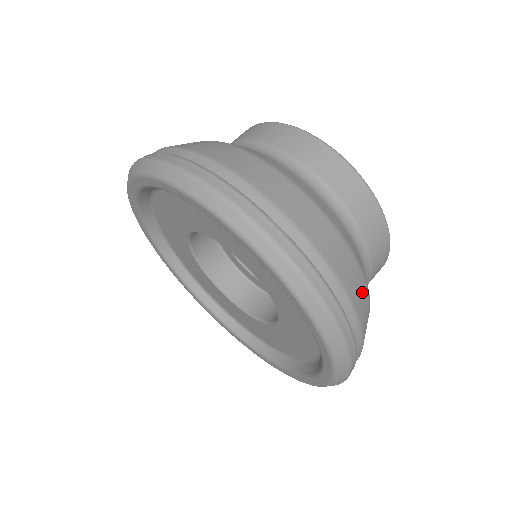
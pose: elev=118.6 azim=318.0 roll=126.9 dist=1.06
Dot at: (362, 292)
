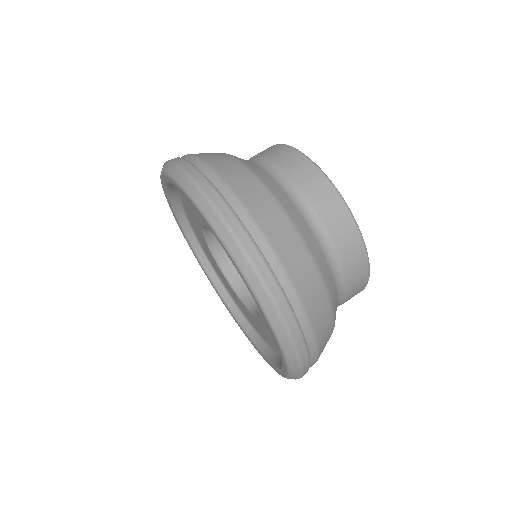
Dot at: (306, 268)
